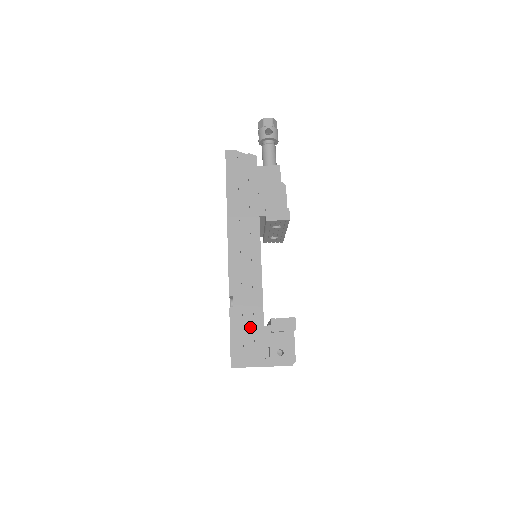
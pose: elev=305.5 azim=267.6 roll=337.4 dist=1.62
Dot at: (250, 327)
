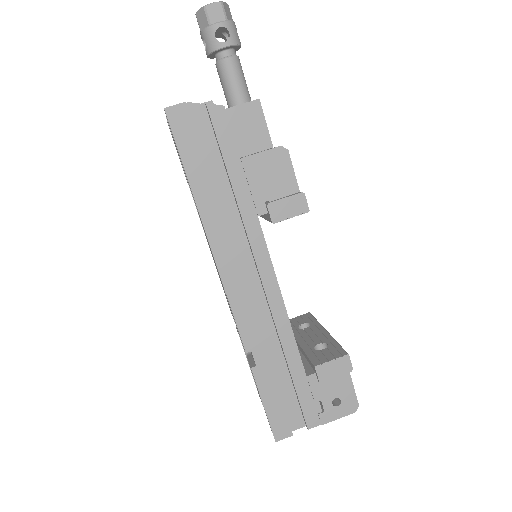
Dot at: (286, 380)
